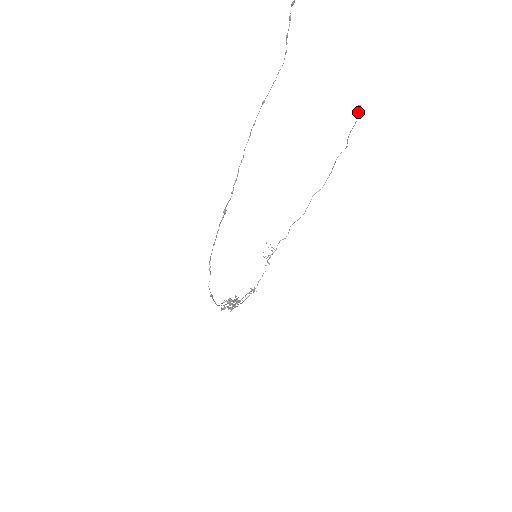
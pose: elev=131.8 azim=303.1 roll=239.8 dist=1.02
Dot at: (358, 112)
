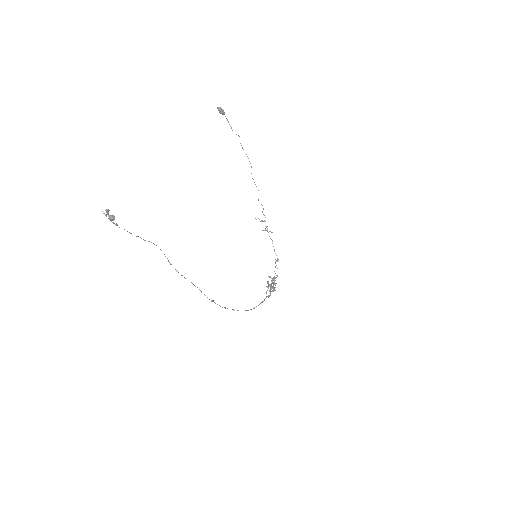
Dot at: (222, 113)
